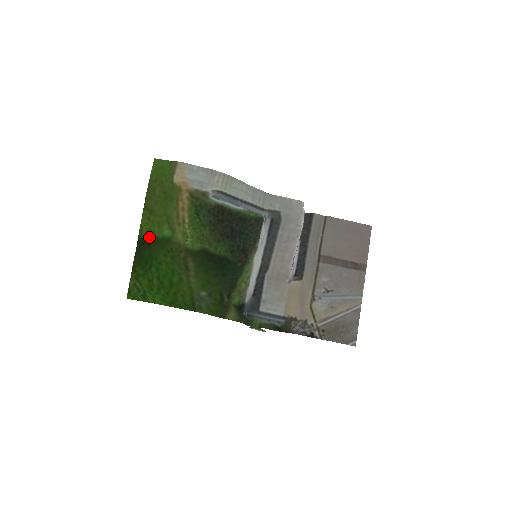
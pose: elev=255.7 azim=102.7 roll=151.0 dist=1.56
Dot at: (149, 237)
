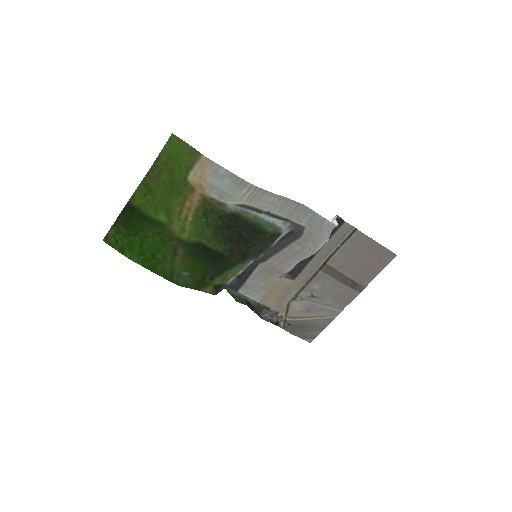
Dot at: (140, 211)
